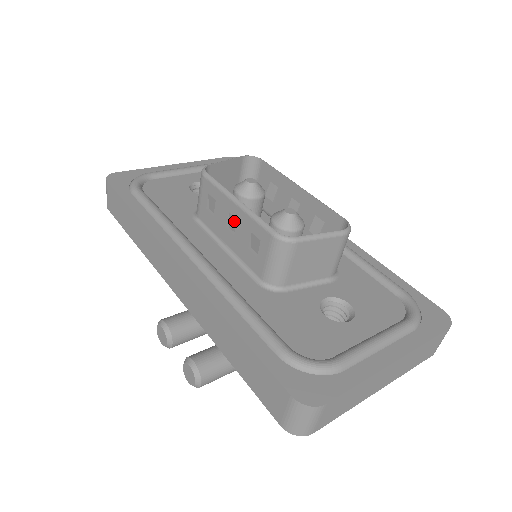
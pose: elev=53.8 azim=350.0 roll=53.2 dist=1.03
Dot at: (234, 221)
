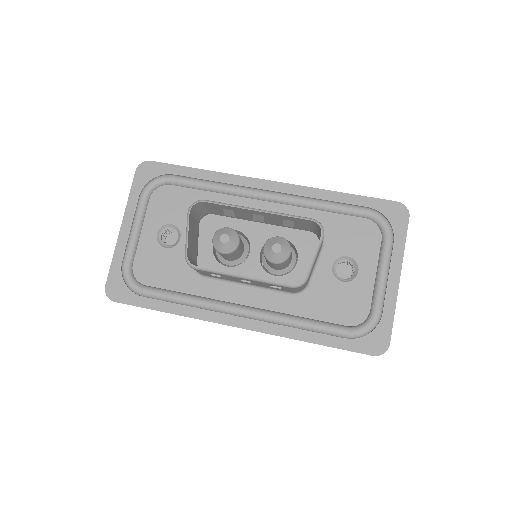
Dot at: occluded
